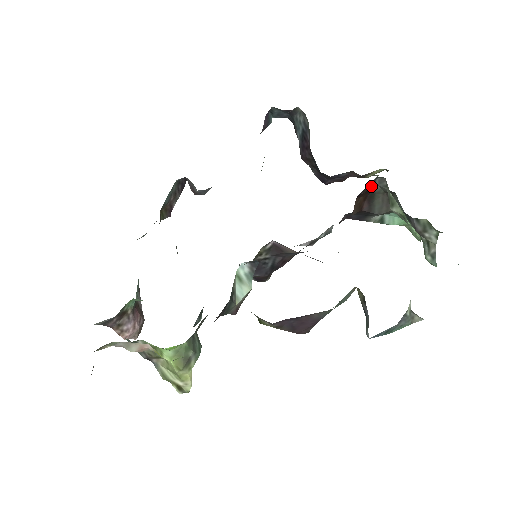
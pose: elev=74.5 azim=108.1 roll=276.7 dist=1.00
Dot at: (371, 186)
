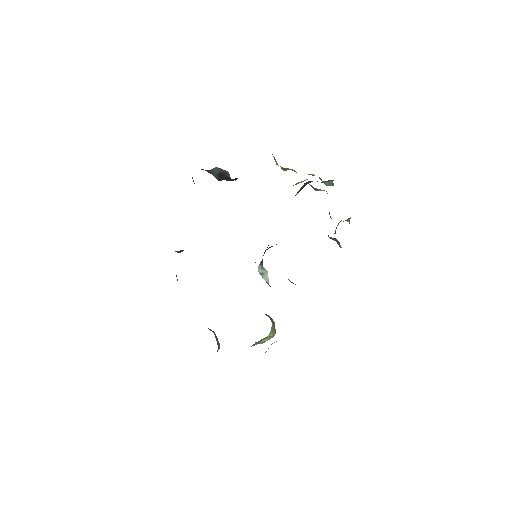
Dot at: occluded
